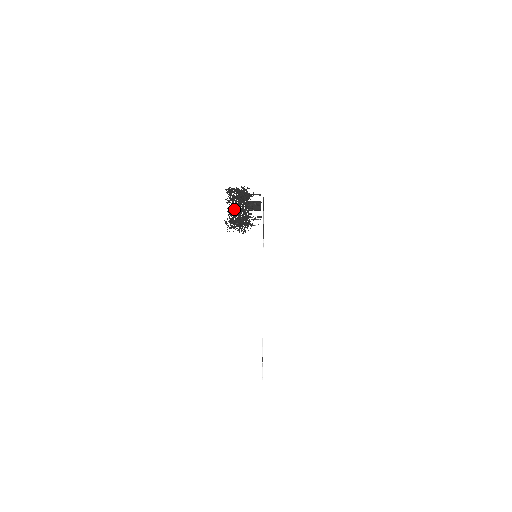
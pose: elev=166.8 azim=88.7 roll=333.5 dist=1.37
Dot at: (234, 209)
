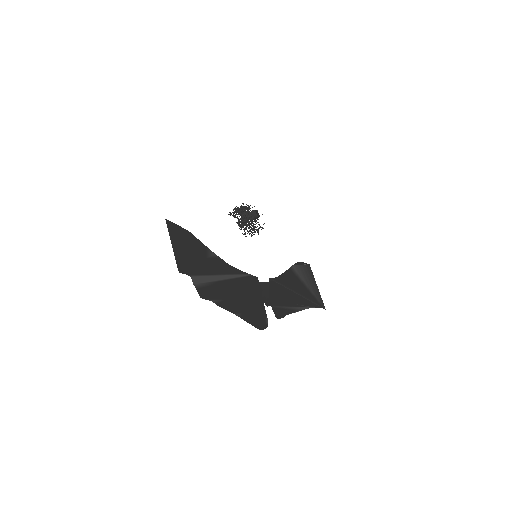
Dot at: occluded
